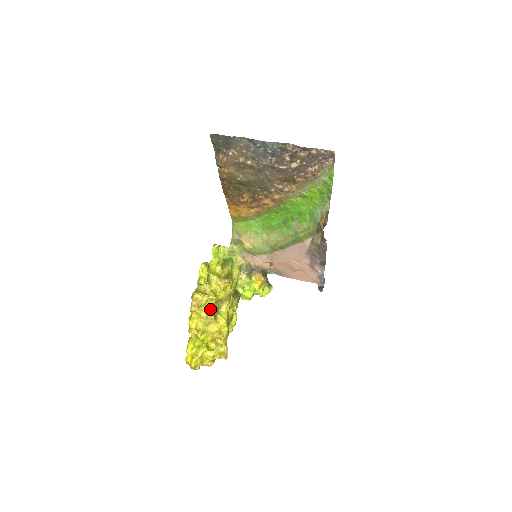
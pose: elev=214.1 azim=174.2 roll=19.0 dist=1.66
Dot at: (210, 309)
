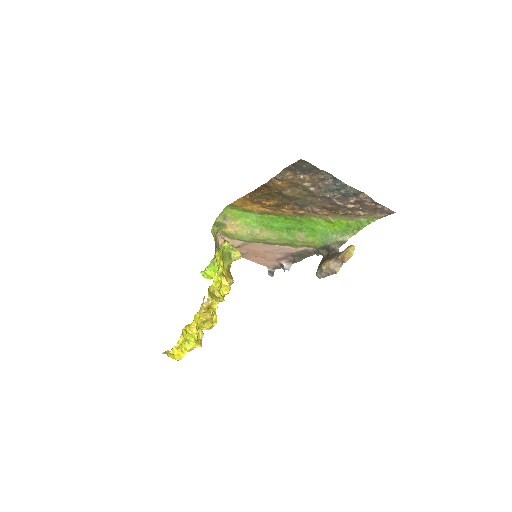
Dot at: occluded
